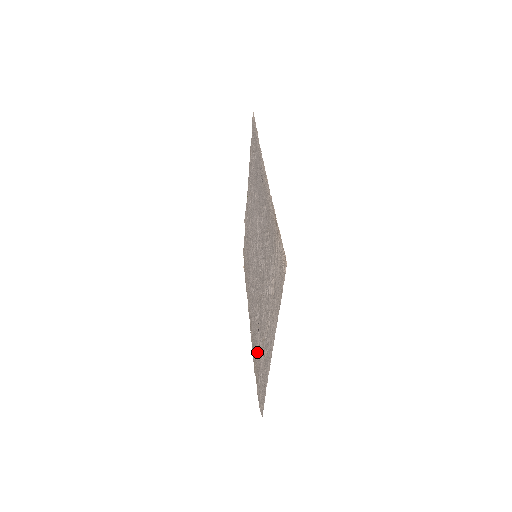
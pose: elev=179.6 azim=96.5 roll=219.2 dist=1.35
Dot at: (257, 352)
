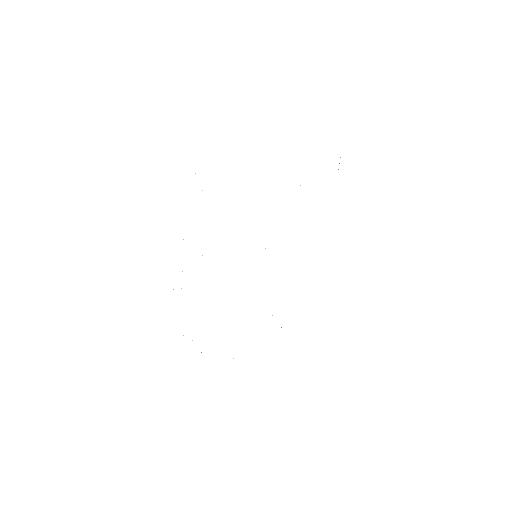
Dot at: occluded
